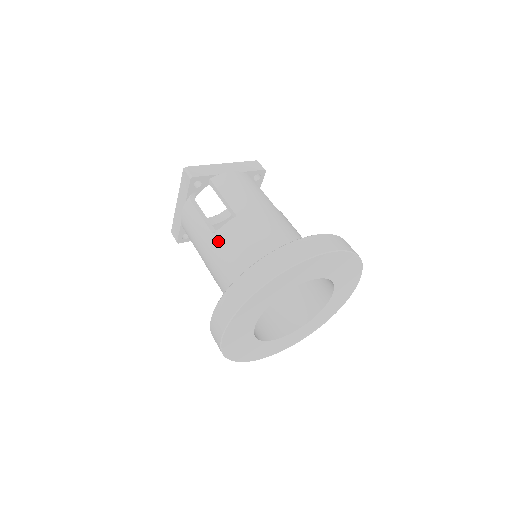
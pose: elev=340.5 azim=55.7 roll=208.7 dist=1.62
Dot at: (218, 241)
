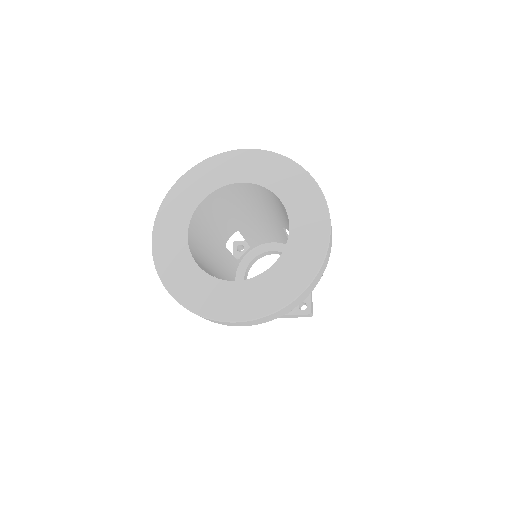
Dot at: occluded
